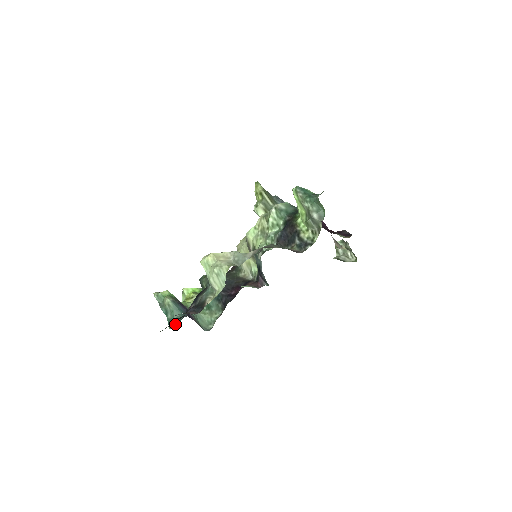
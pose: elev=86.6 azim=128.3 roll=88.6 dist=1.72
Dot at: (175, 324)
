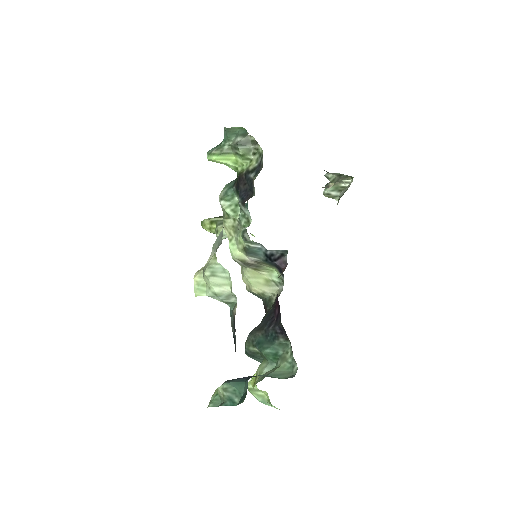
Dot at: (245, 393)
